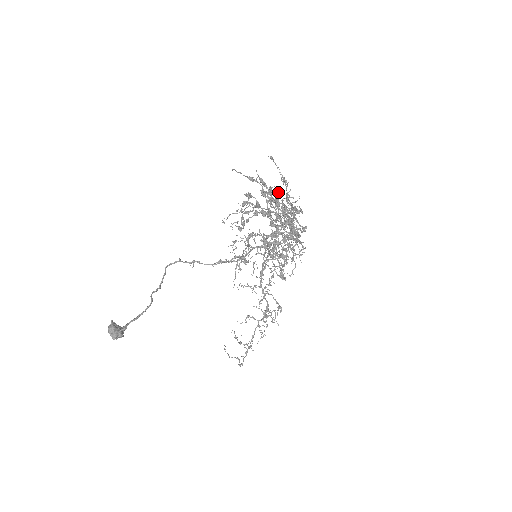
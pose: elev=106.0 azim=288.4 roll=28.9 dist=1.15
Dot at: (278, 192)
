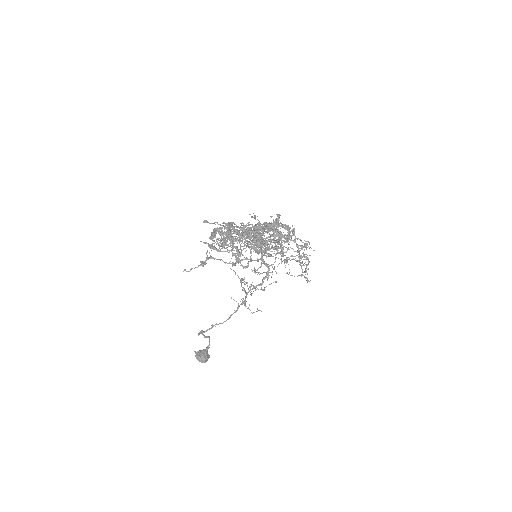
Dot at: (232, 243)
